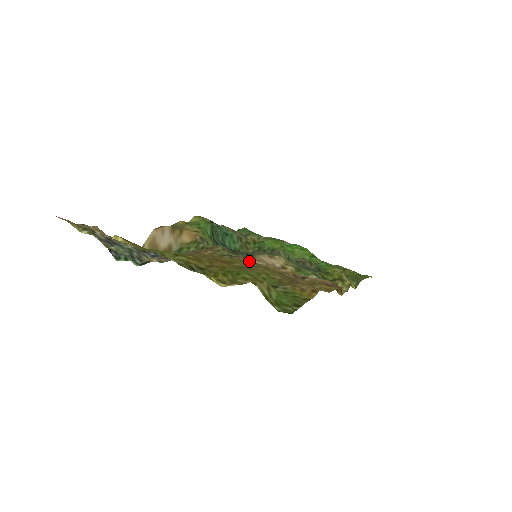
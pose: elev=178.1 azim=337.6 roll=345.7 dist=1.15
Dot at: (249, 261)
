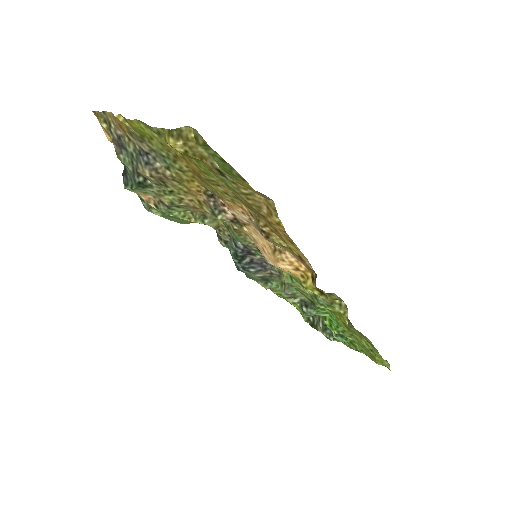
Dot at: (230, 206)
